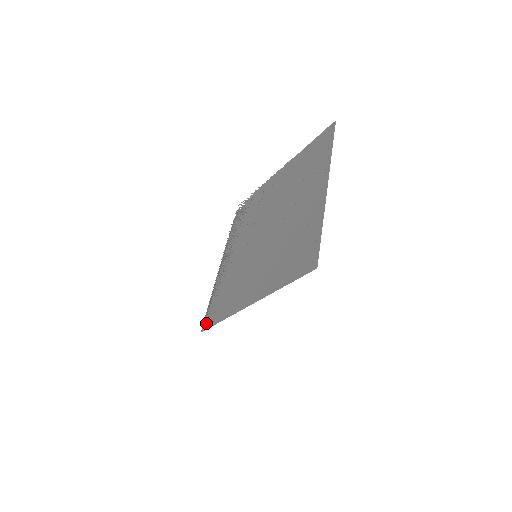
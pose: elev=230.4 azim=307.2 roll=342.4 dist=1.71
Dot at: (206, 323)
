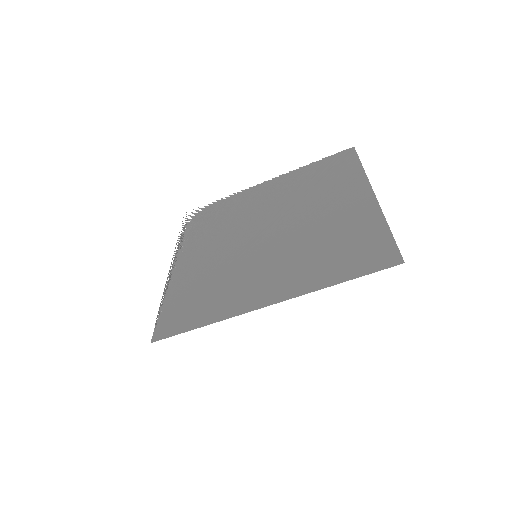
Dot at: (162, 331)
